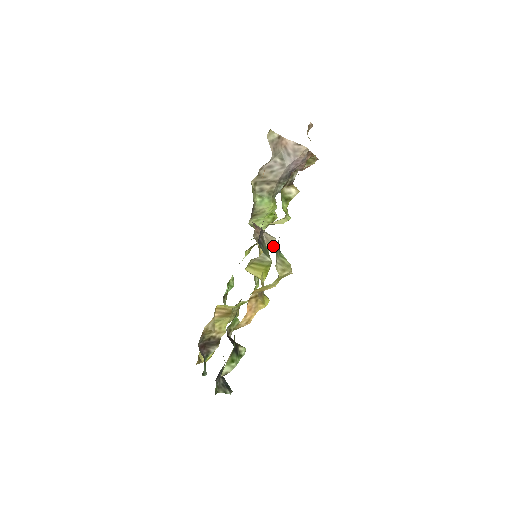
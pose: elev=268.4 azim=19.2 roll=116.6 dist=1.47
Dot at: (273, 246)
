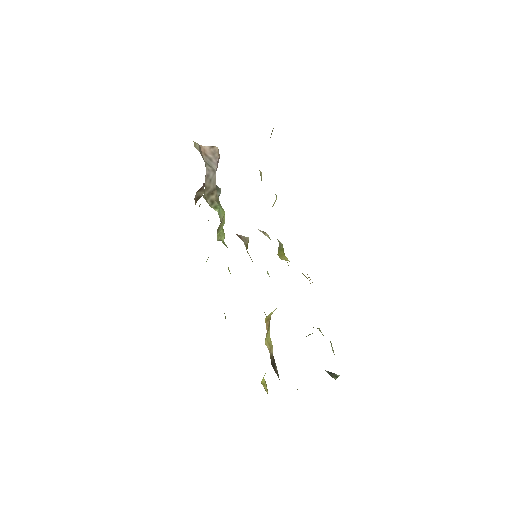
Dot at: occluded
